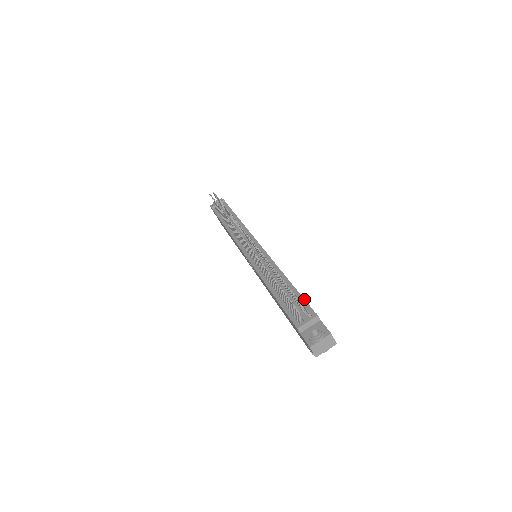
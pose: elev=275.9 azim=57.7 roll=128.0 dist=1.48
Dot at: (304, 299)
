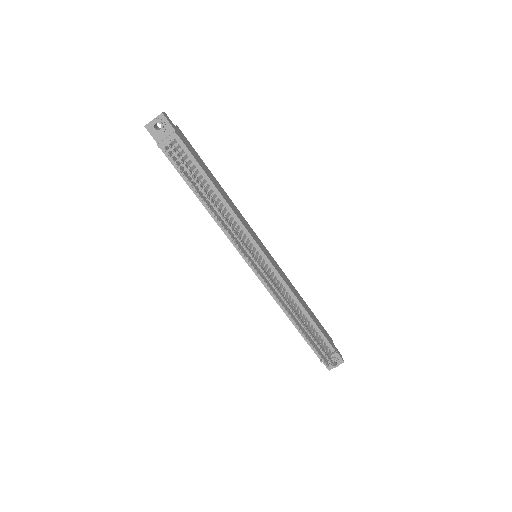
Dot at: (323, 335)
